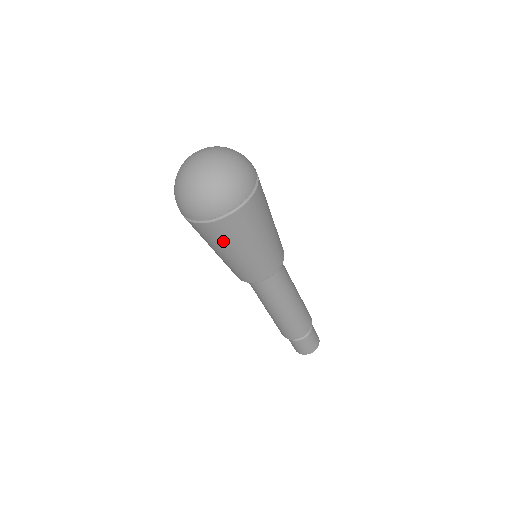
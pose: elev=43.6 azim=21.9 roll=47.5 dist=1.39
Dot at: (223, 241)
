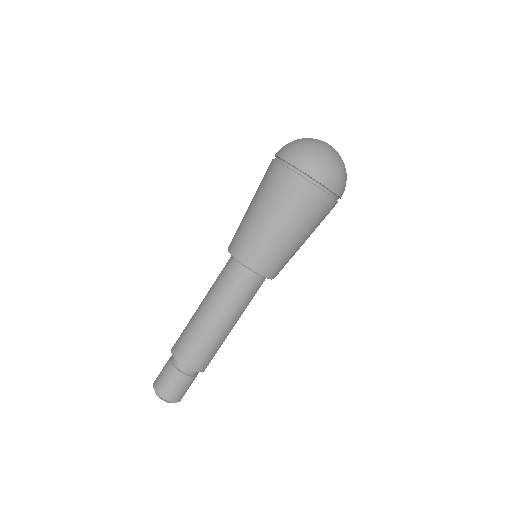
Dot at: (299, 211)
